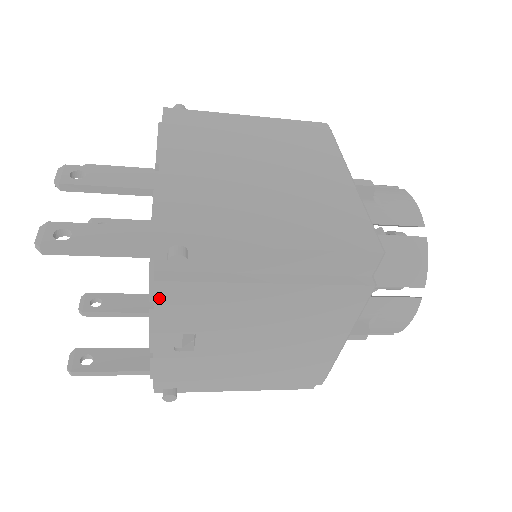
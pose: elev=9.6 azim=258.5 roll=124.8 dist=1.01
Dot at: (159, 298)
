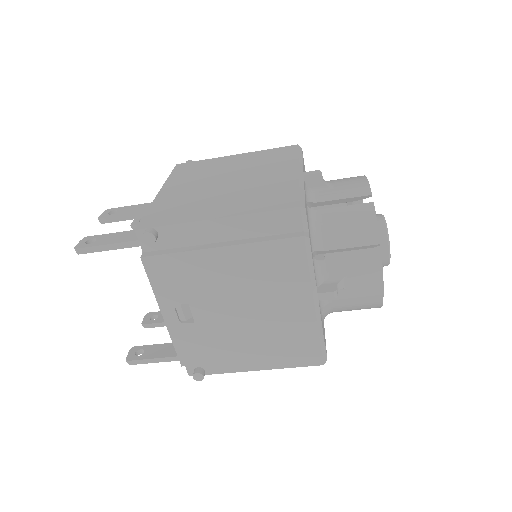
Dot at: (150, 272)
